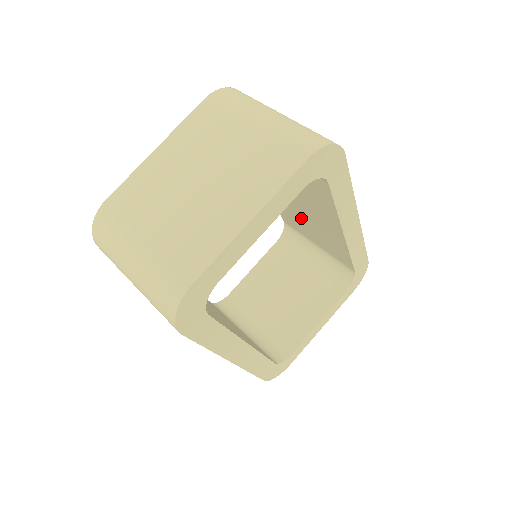
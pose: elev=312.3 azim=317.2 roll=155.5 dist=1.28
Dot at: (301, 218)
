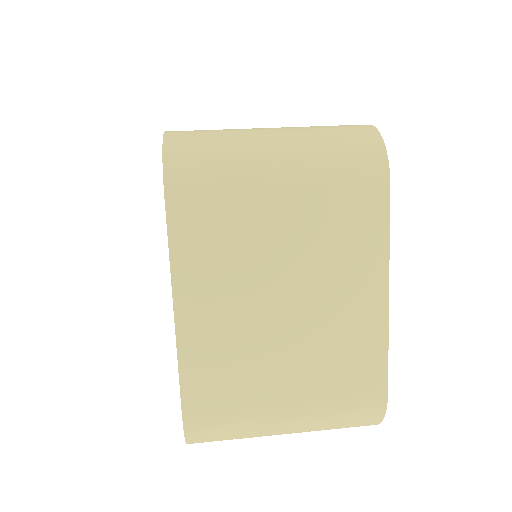
Dot at: occluded
